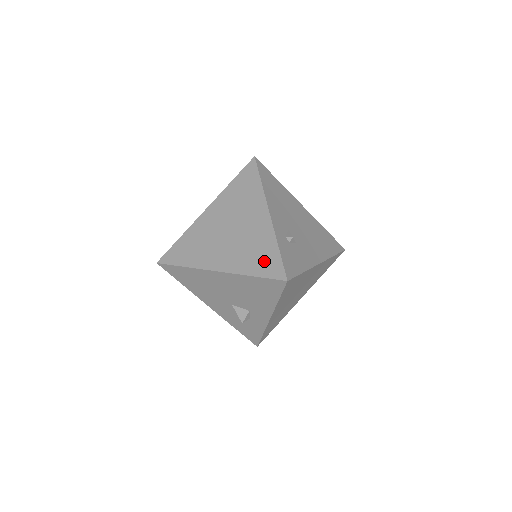
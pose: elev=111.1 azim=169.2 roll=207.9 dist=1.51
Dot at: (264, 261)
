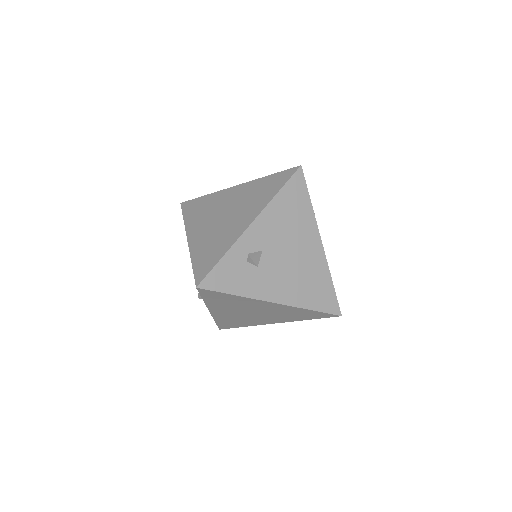
Dot at: (207, 258)
